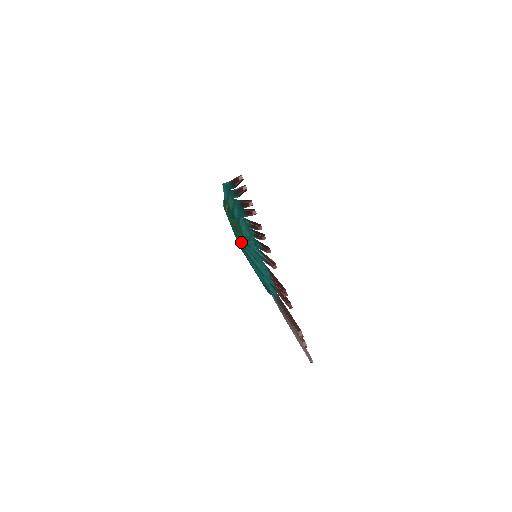
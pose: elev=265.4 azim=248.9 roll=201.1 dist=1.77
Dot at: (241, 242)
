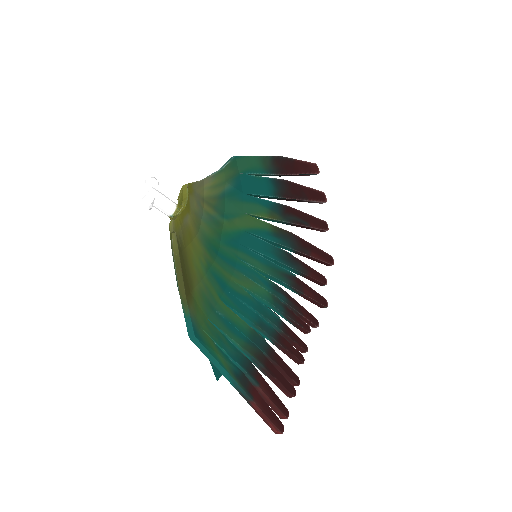
Dot at: occluded
